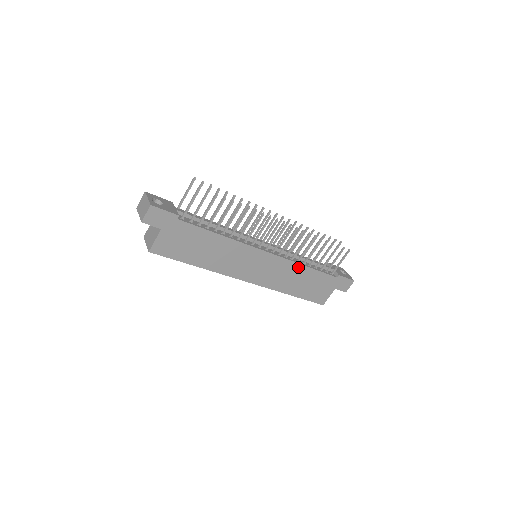
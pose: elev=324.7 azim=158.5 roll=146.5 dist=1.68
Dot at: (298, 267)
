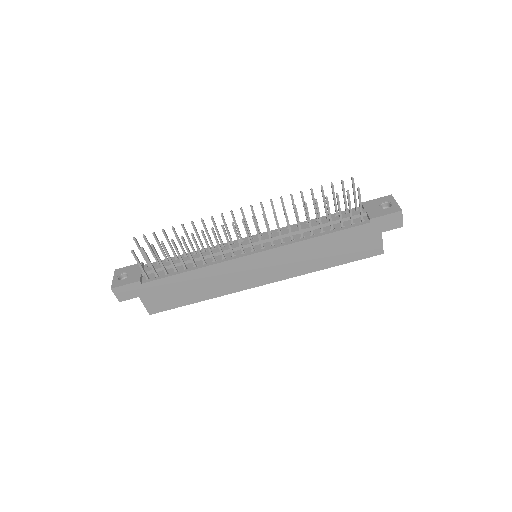
Dot at: (305, 244)
